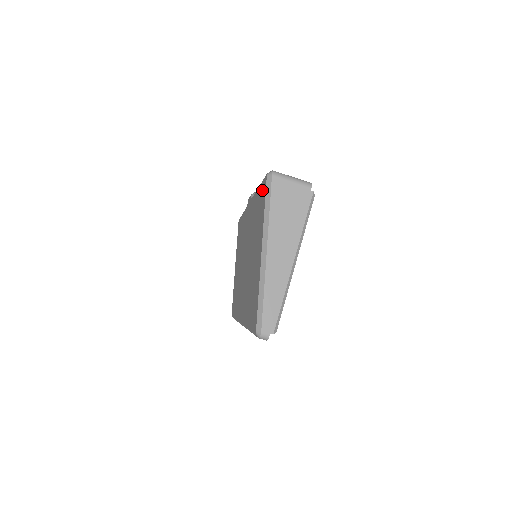
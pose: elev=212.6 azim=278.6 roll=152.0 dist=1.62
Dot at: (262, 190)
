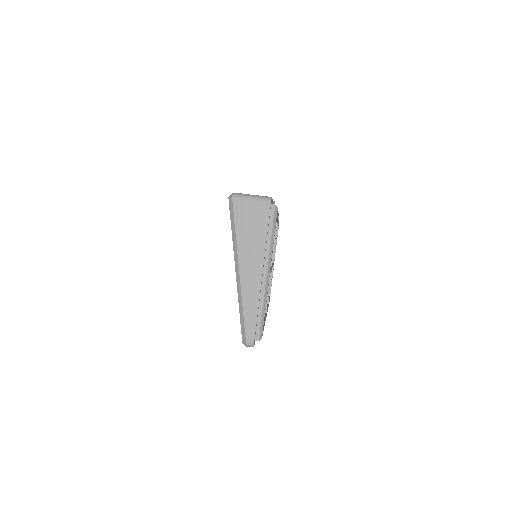
Dot at: occluded
